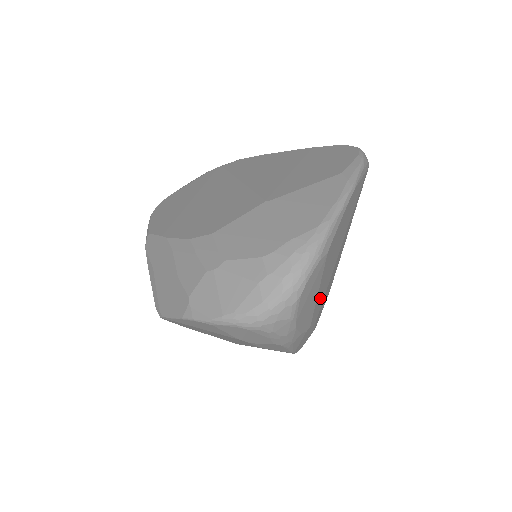
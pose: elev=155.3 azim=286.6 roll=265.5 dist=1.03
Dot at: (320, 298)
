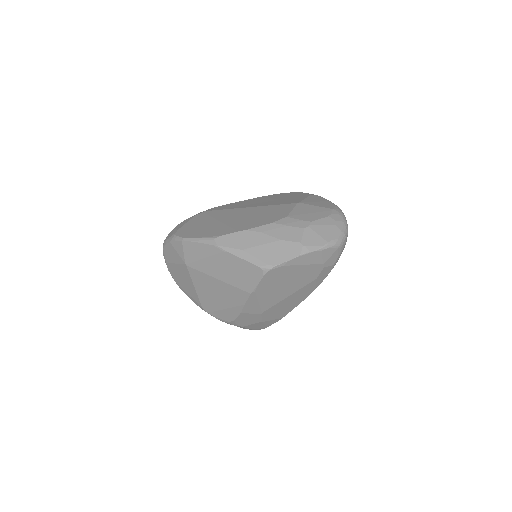
Dot at: occluded
